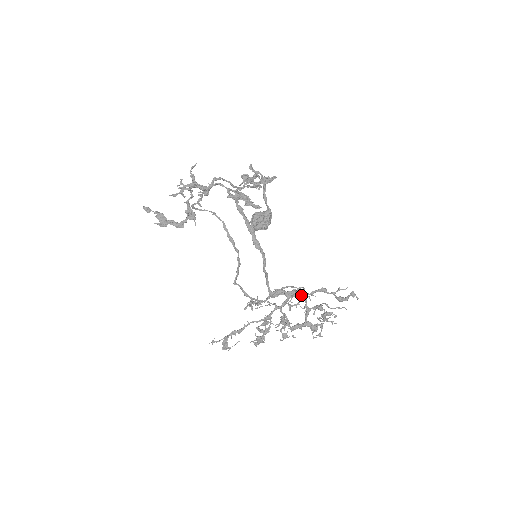
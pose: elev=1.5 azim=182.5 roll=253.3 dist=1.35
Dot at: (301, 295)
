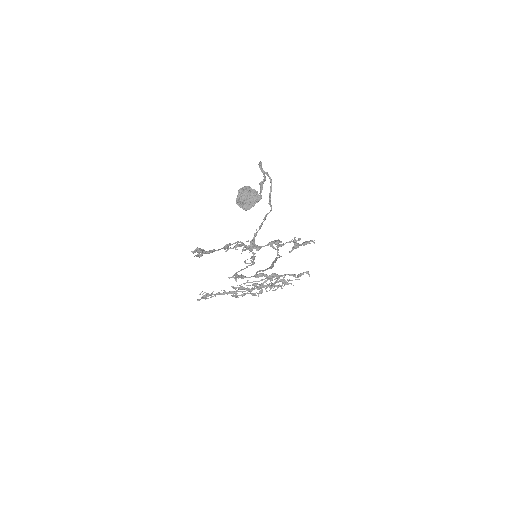
Dot at: occluded
